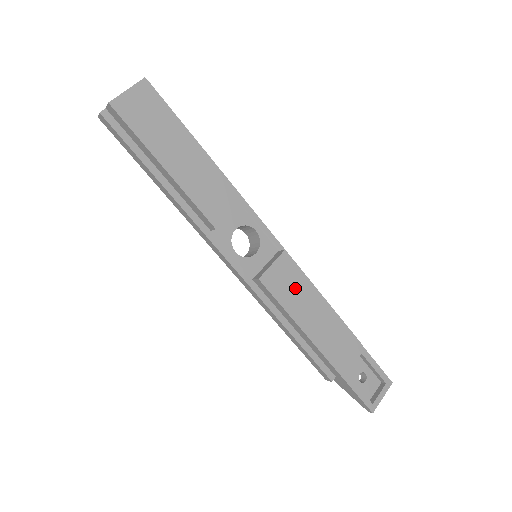
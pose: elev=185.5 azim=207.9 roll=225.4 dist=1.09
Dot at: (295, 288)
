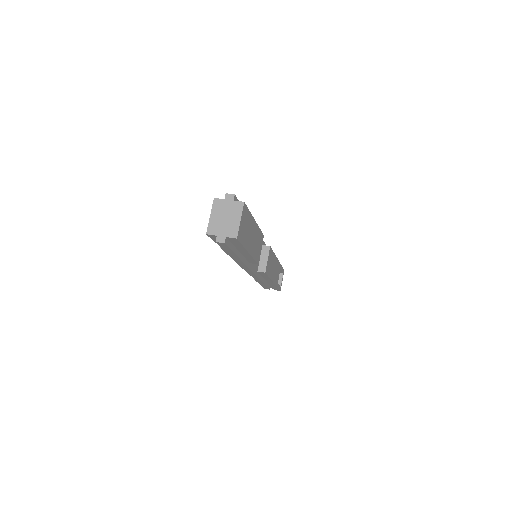
Dot at: (271, 262)
